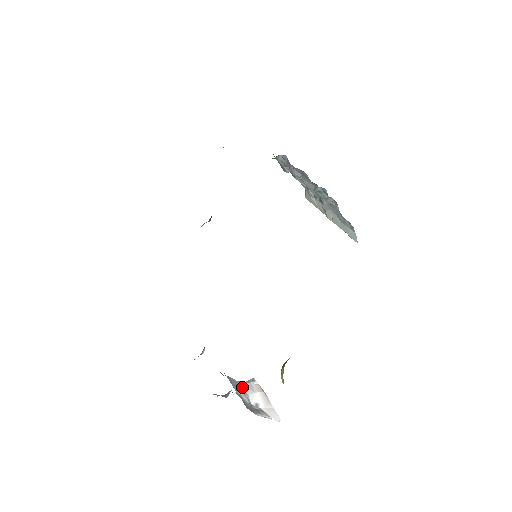
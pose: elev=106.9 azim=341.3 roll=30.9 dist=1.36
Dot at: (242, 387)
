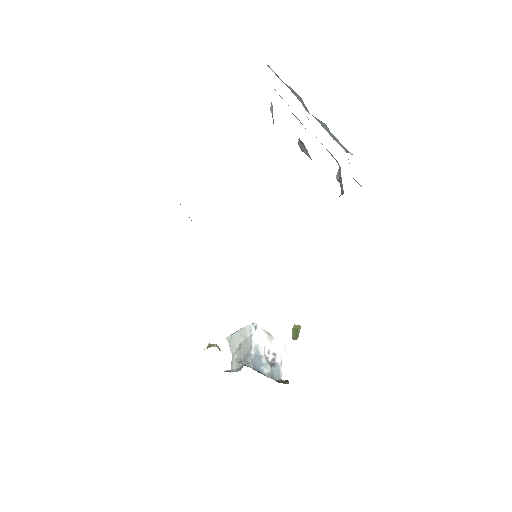
Dot at: (259, 355)
